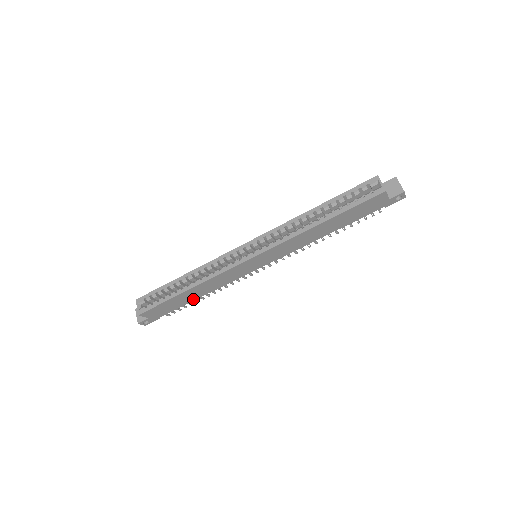
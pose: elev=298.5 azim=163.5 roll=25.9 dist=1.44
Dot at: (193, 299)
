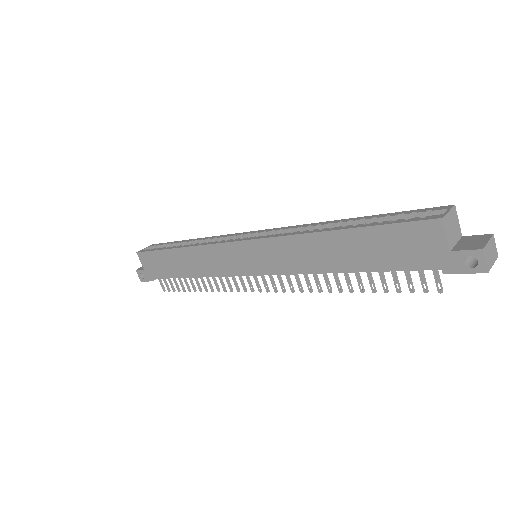
Dot at: (182, 274)
